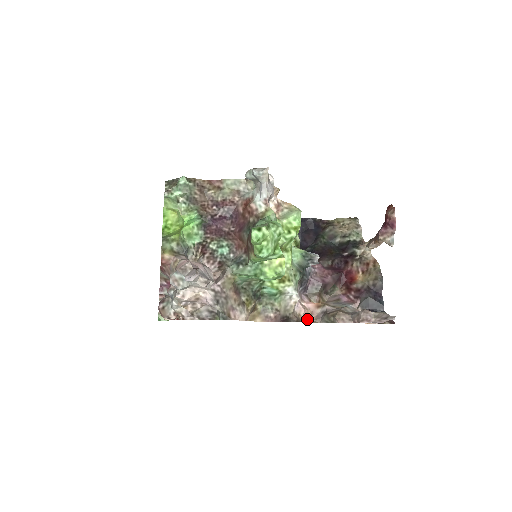
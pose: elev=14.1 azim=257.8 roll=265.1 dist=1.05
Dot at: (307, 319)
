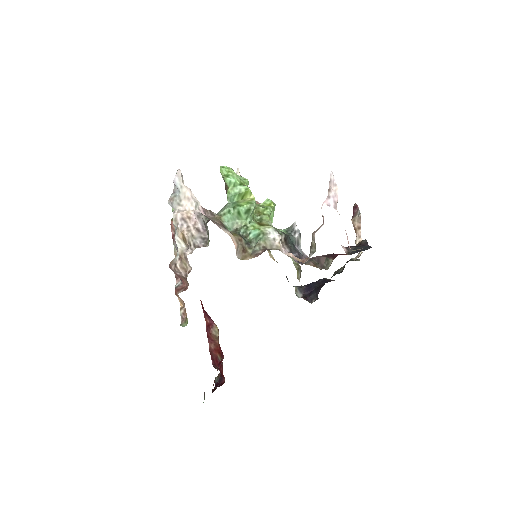
Dot at: (297, 259)
